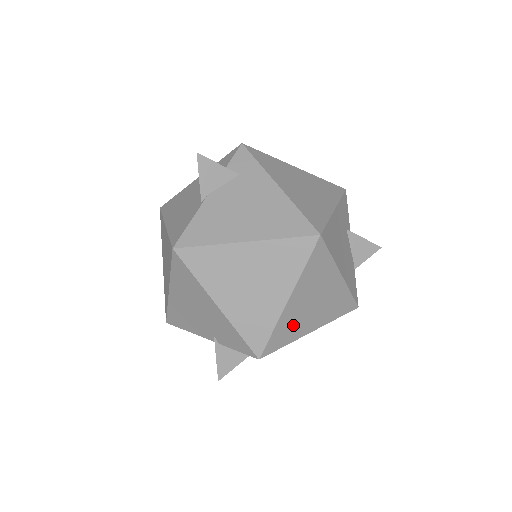
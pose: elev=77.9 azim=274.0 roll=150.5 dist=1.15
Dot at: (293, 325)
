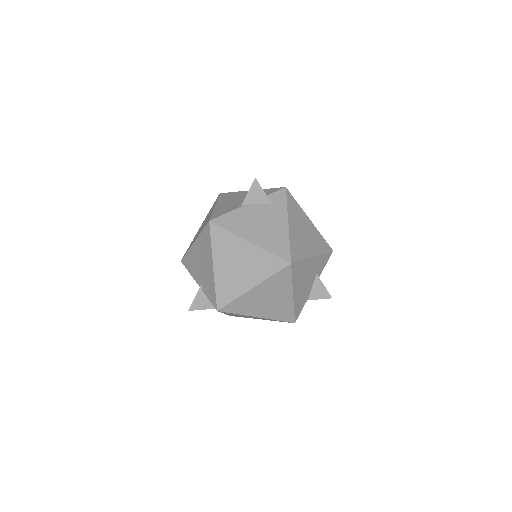
Dot at: (248, 305)
